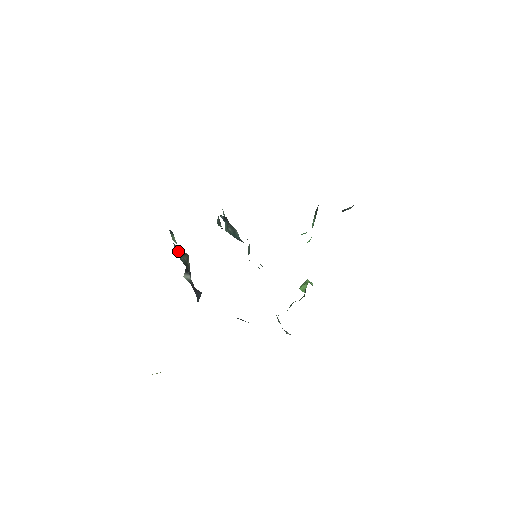
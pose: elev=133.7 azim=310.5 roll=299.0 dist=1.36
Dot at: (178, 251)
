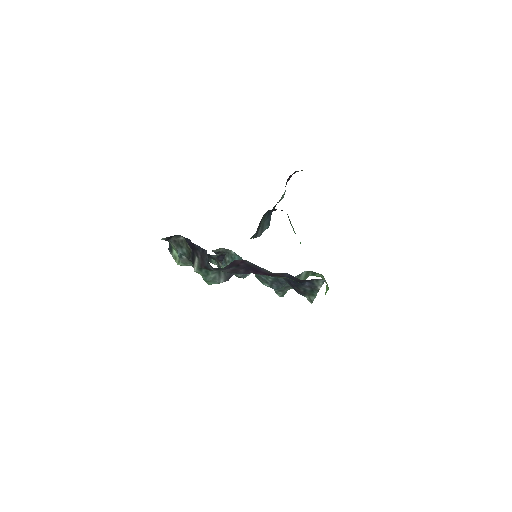
Dot at: (177, 245)
